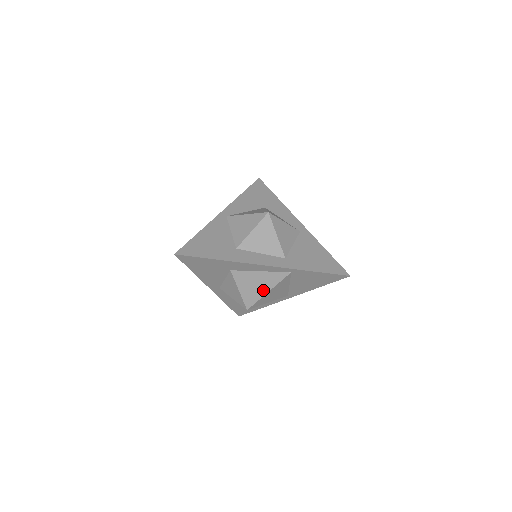
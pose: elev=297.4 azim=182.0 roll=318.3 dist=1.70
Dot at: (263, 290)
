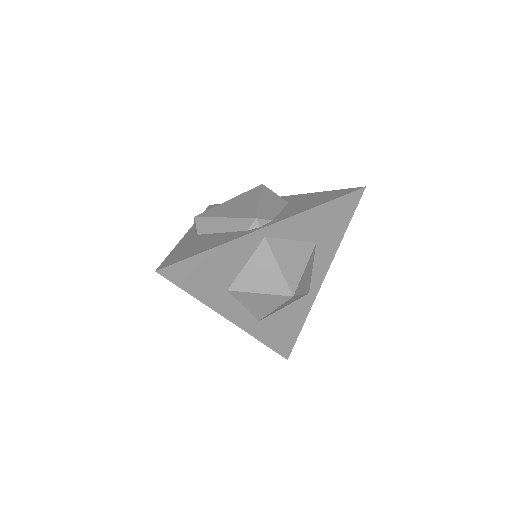
Dot at: occluded
